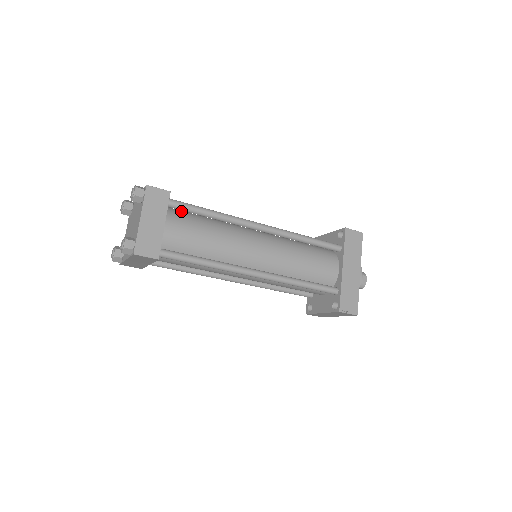
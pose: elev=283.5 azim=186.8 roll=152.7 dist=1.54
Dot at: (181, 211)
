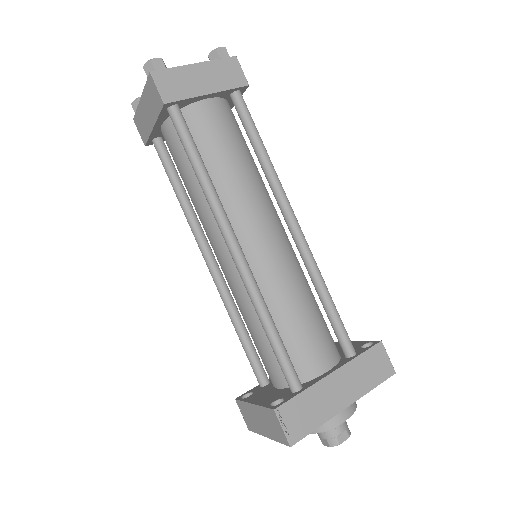
Dot at: occluded
